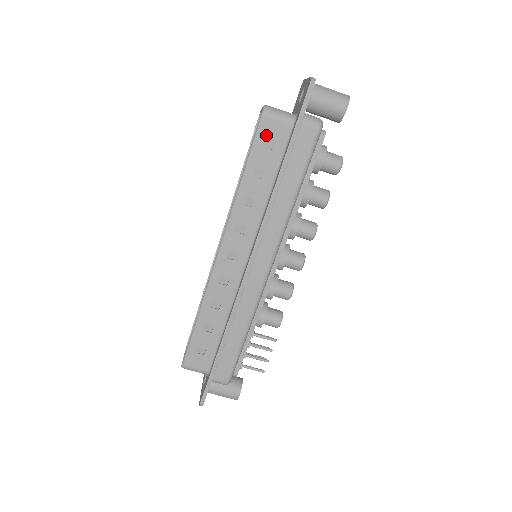
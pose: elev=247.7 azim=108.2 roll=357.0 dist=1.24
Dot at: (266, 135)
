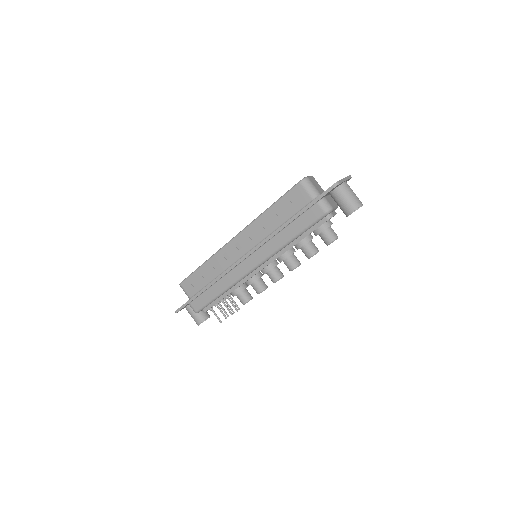
Dot at: (295, 195)
